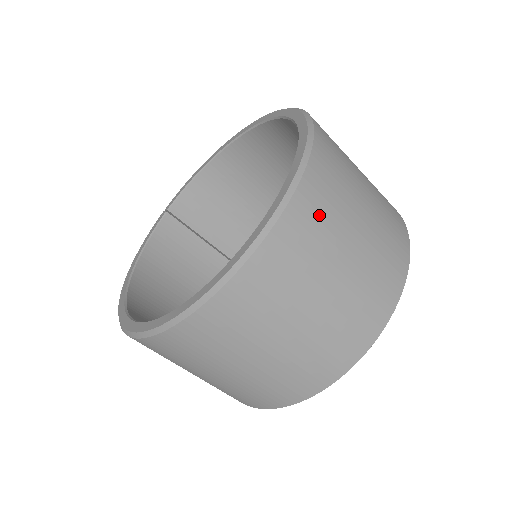
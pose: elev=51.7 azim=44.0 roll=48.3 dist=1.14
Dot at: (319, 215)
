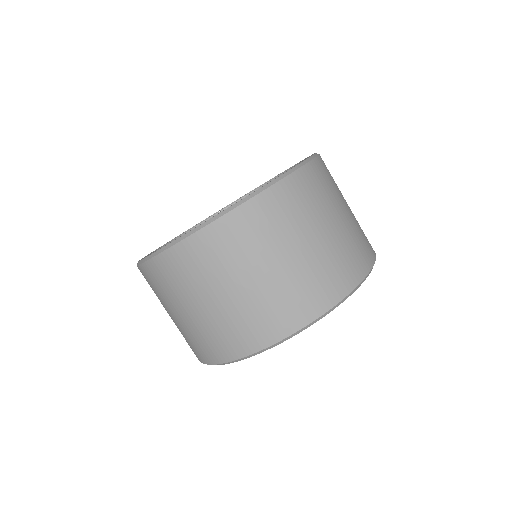
Dot at: (276, 215)
